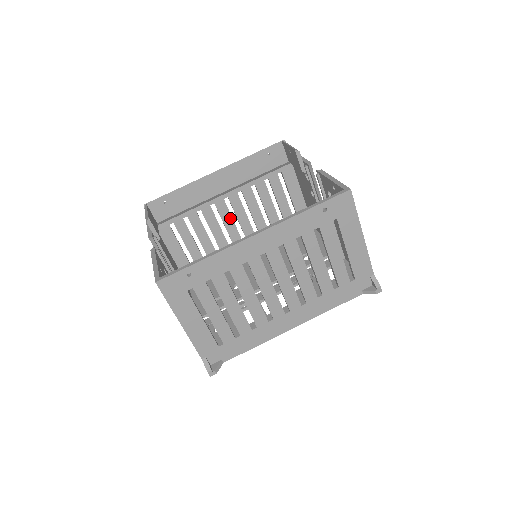
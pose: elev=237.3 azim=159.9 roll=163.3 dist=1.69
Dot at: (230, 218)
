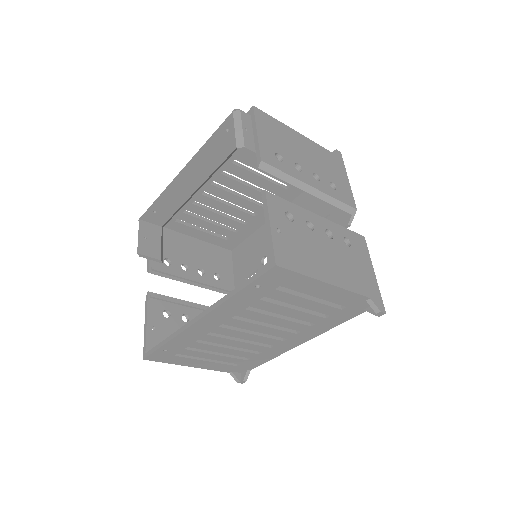
Dot at: (230, 194)
